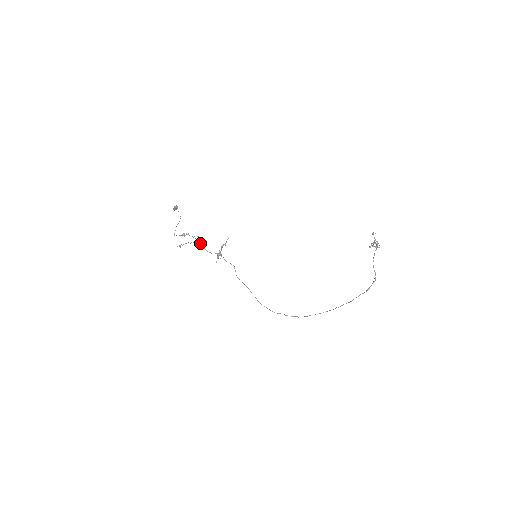
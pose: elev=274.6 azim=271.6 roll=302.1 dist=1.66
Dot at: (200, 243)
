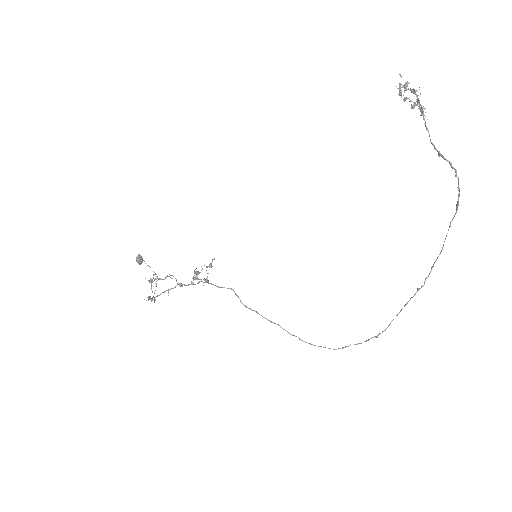
Dot at: occluded
